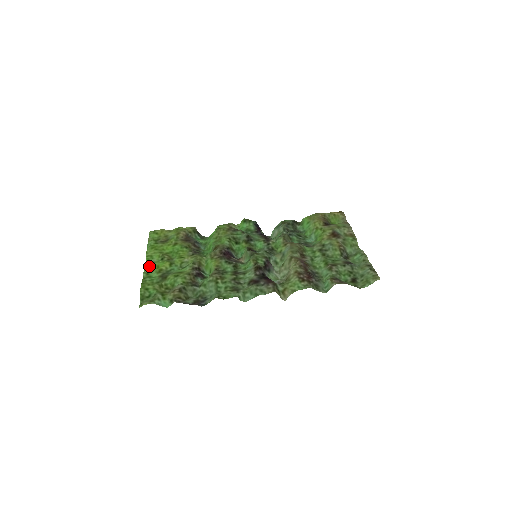
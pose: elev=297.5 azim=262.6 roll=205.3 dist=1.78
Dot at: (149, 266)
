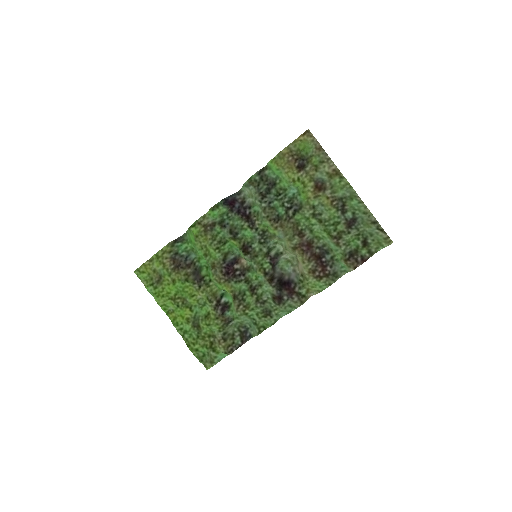
Dot at: (174, 318)
